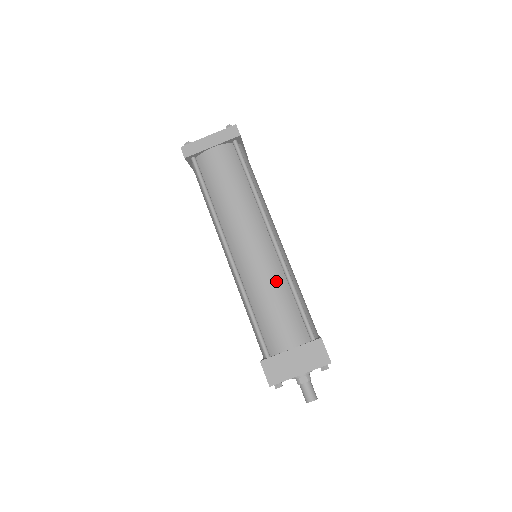
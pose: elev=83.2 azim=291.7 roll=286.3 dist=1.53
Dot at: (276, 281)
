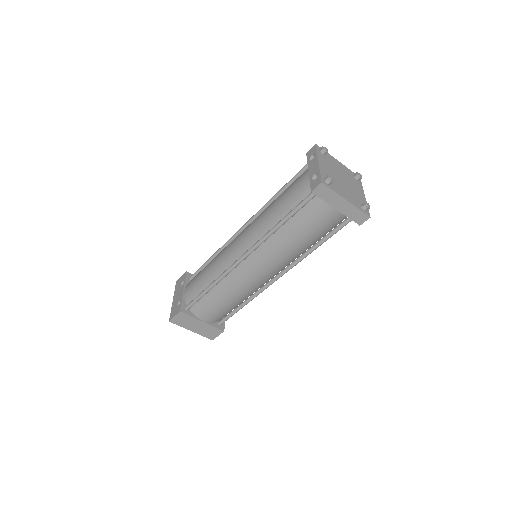
Dot at: (244, 296)
